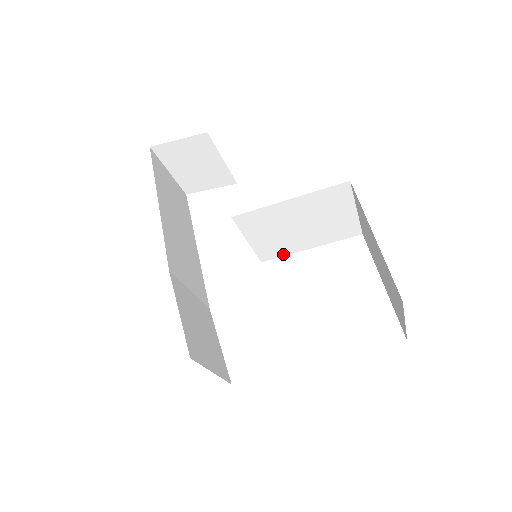
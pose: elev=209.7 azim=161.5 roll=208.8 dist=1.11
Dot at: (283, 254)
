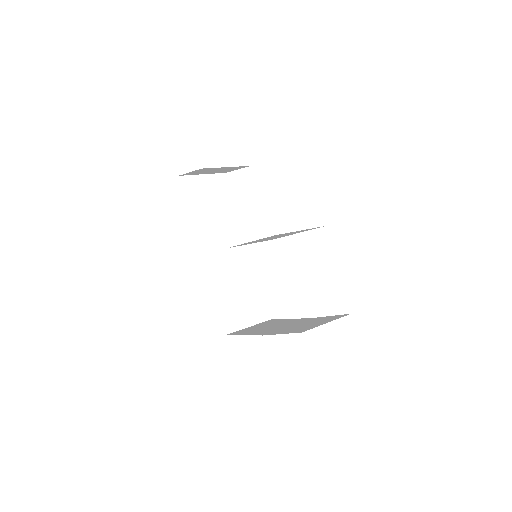
Dot at: occluded
